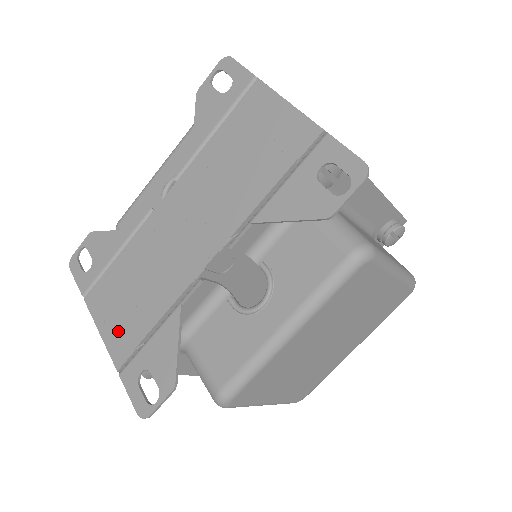
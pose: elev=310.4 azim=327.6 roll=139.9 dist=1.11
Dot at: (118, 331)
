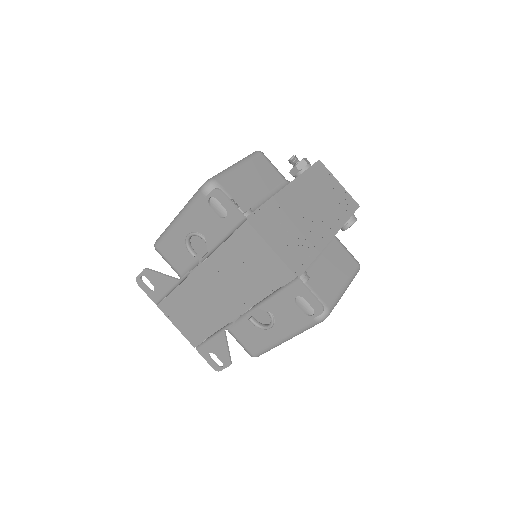
Dot at: (188, 330)
